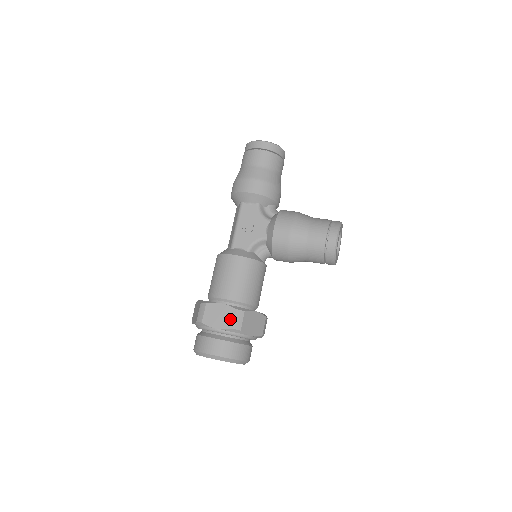
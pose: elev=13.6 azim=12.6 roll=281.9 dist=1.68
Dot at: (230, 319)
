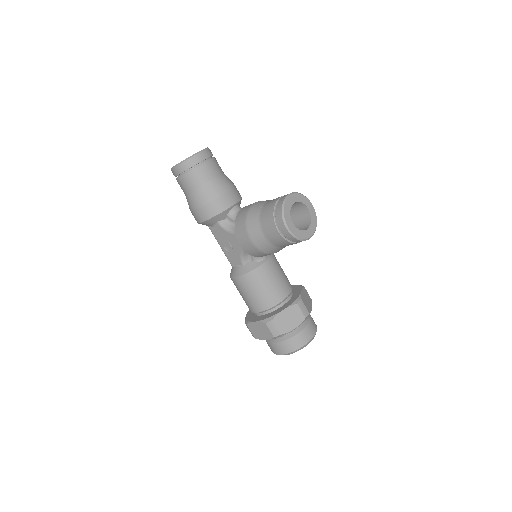
Dot at: (267, 331)
